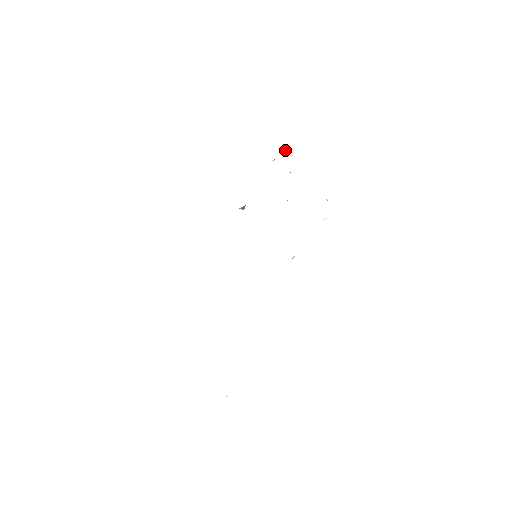
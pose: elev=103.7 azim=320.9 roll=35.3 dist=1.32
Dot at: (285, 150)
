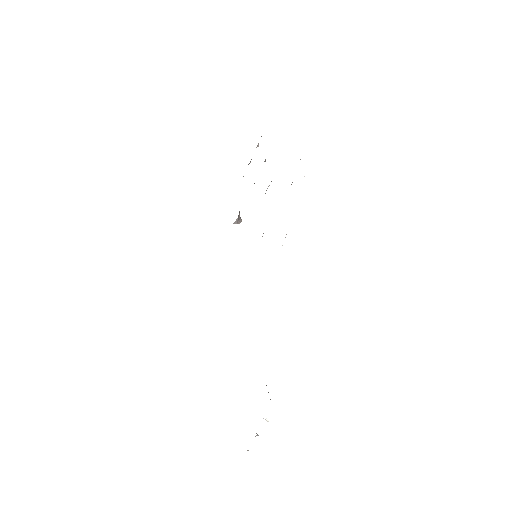
Dot at: (257, 146)
